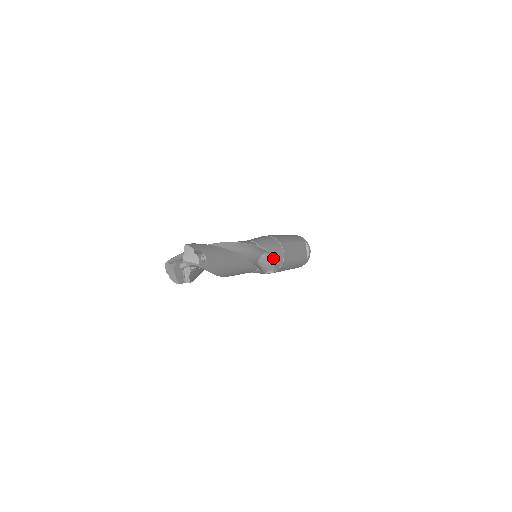
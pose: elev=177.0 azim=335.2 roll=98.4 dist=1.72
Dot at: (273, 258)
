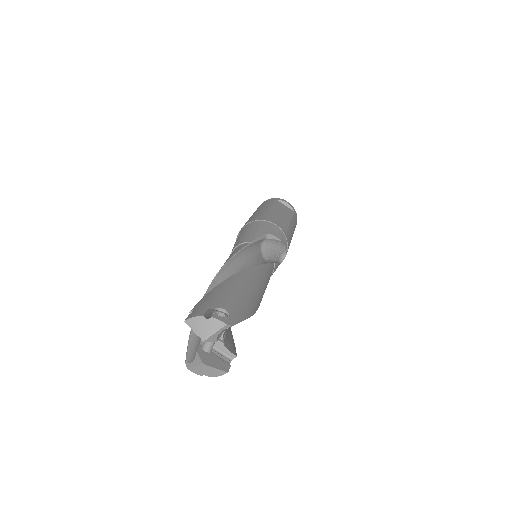
Dot at: (273, 240)
